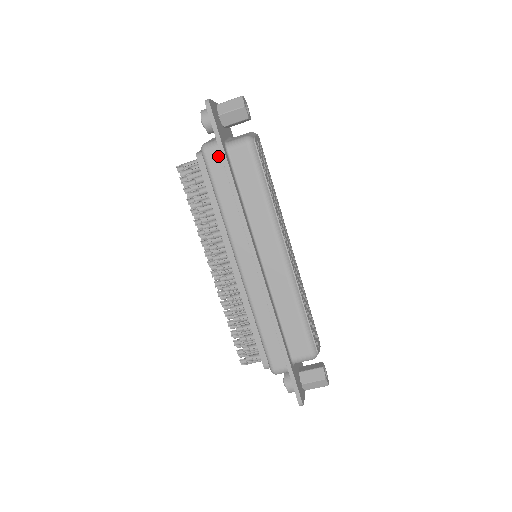
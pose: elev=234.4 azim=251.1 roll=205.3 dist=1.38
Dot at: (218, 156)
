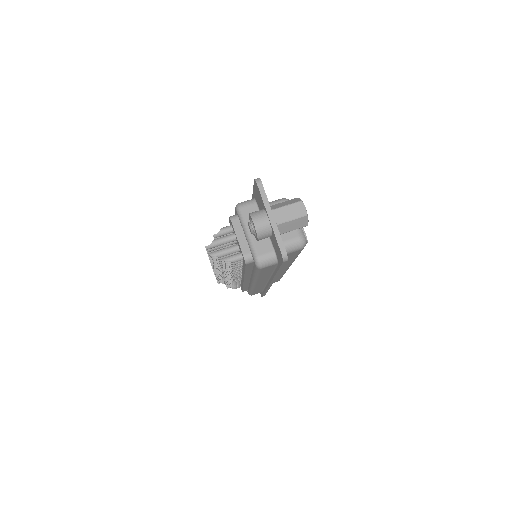
Dot at: occluded
